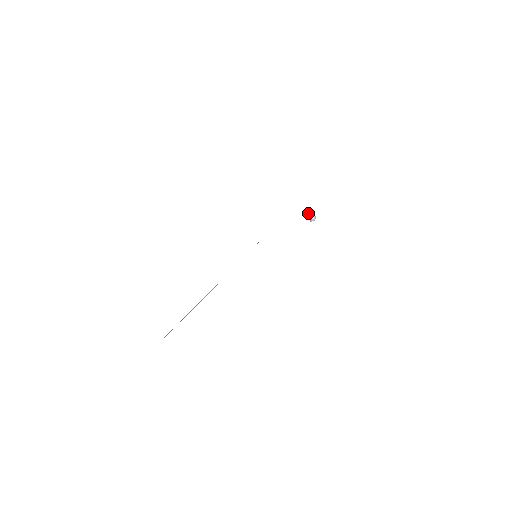
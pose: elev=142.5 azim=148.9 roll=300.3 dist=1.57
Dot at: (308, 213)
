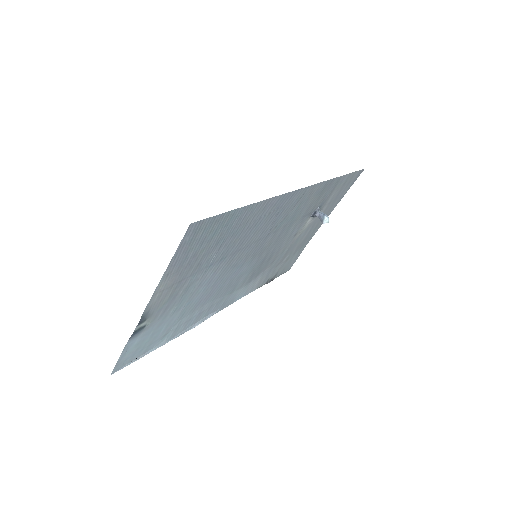
Dot at: (319, 214)
